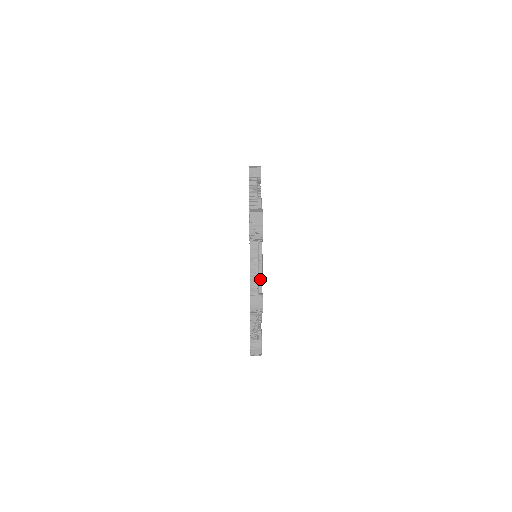
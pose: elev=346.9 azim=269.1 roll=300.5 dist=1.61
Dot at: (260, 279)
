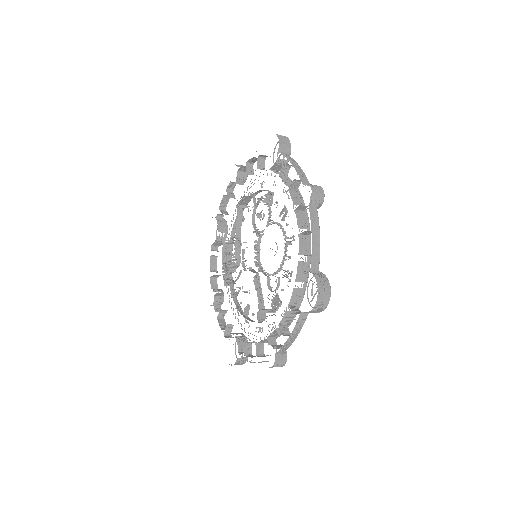
Dot at: (299, 193)
